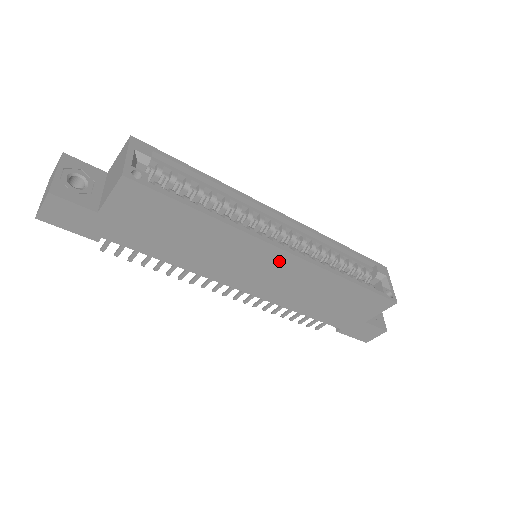
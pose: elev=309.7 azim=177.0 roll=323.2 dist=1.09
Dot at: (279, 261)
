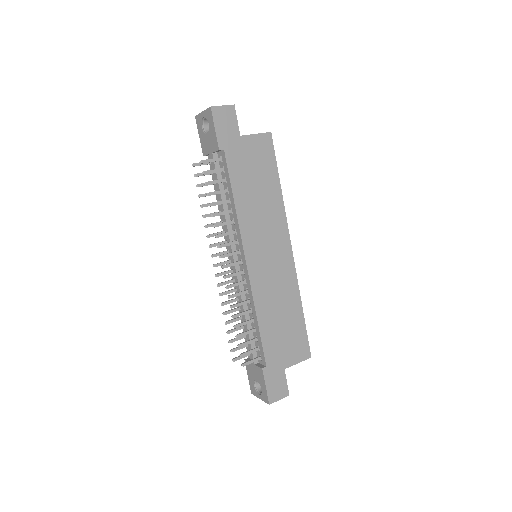
Dot at: (284, 254)
